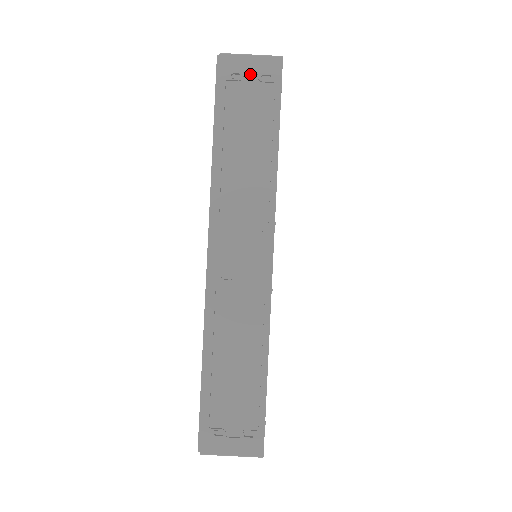
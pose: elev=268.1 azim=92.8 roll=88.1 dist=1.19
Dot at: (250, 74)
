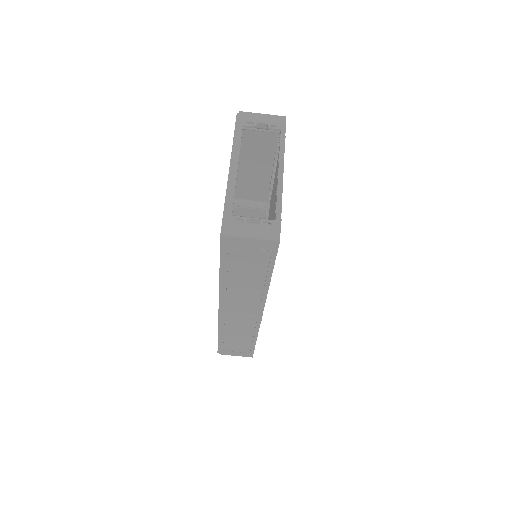
Dot at: (250, 246)
